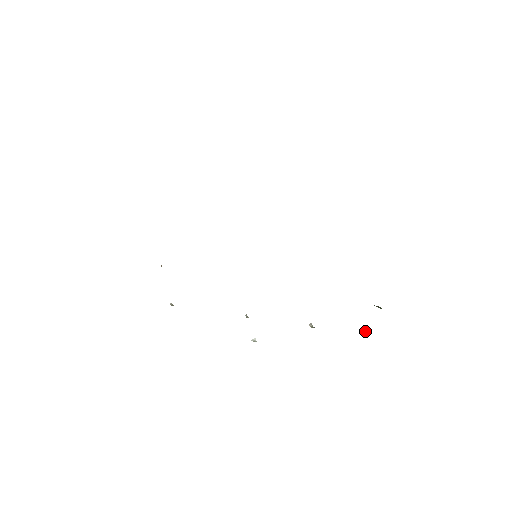
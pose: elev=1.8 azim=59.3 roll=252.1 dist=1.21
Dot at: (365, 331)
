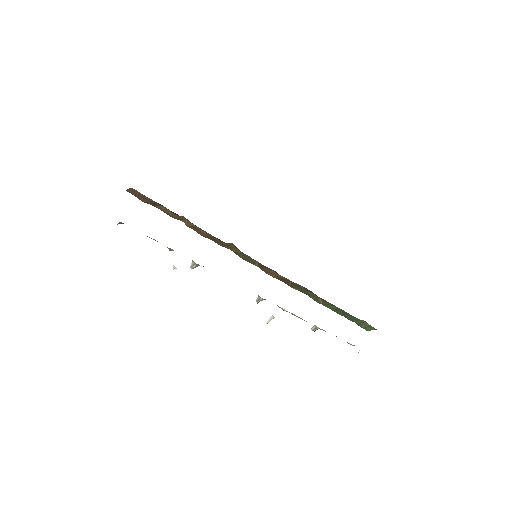
Dot at: occluded
